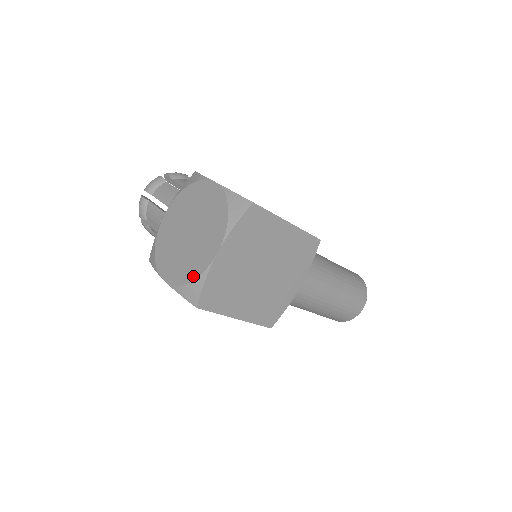
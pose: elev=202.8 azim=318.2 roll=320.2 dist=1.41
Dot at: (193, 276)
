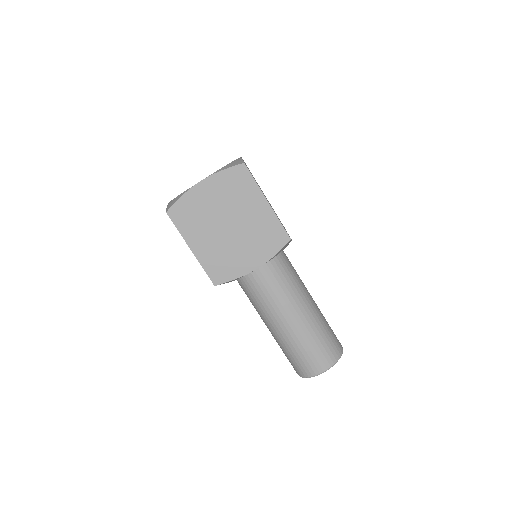
Dot at: (180, 194)
